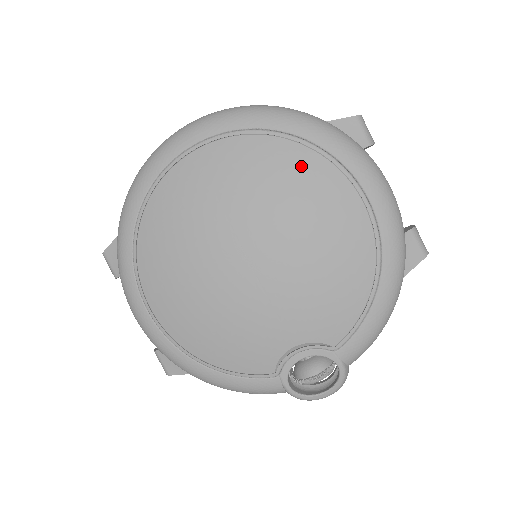
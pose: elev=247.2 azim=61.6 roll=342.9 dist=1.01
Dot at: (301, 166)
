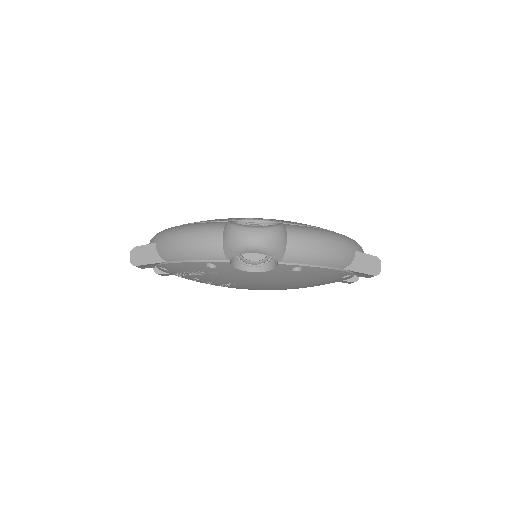
Dot at: occluded
